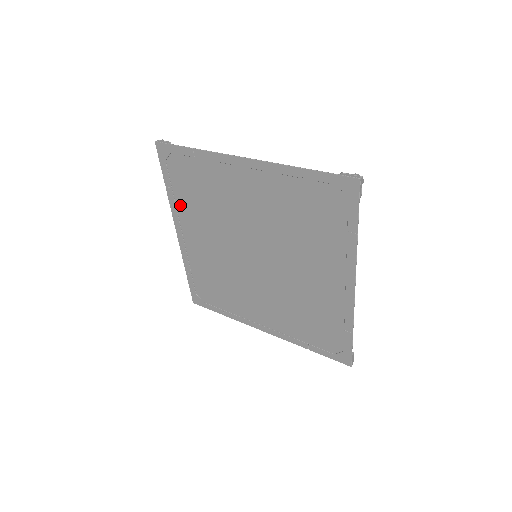
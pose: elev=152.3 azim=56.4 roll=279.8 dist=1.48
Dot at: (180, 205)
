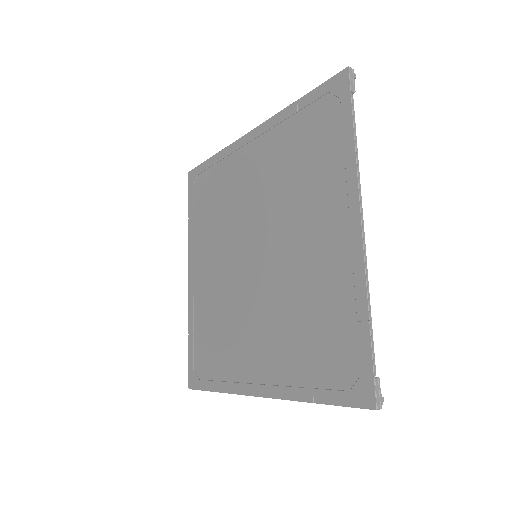
Dot at: (282, 130)
